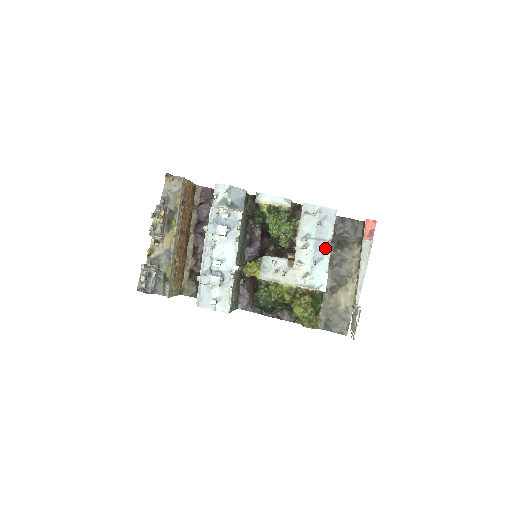
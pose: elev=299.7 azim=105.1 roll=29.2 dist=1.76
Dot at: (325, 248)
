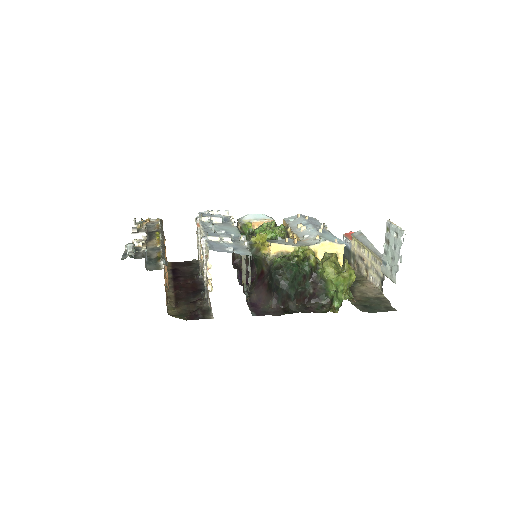
Dot at: (323, 228)
